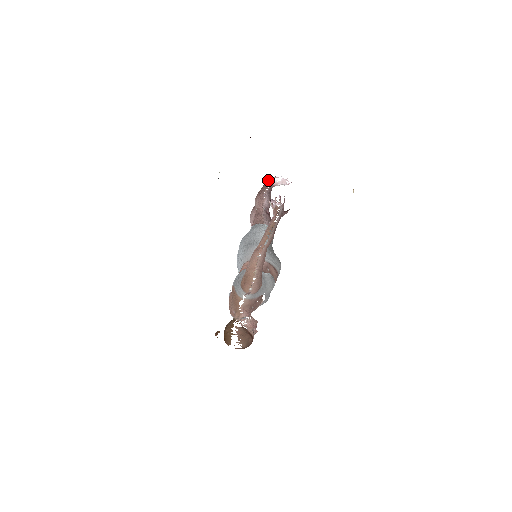
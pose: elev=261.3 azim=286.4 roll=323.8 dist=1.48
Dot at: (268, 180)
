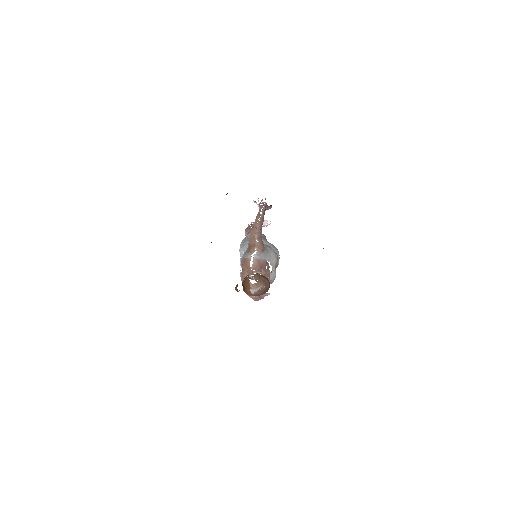
Dot at: (251, 223)
